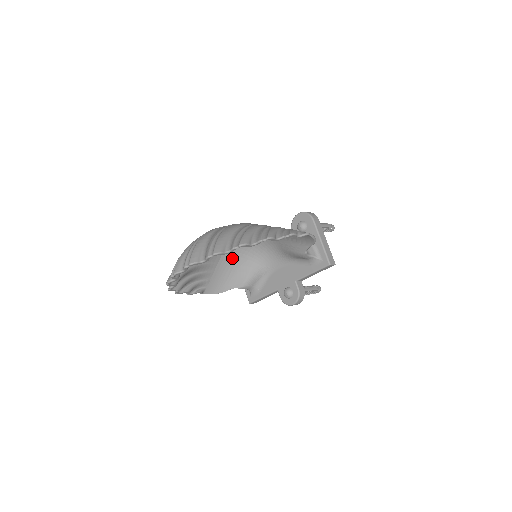
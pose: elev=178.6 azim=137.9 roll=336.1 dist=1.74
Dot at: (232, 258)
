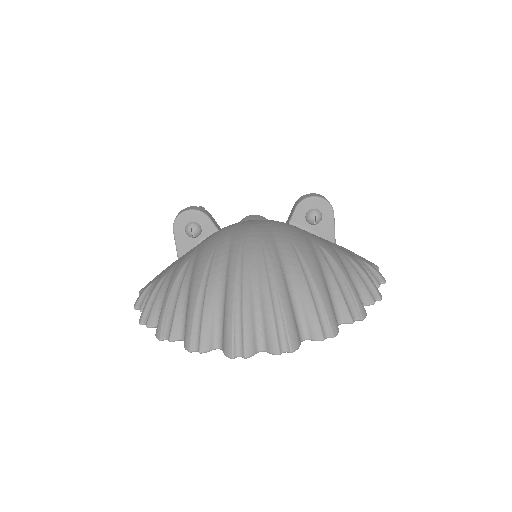
Dot at: occluded
